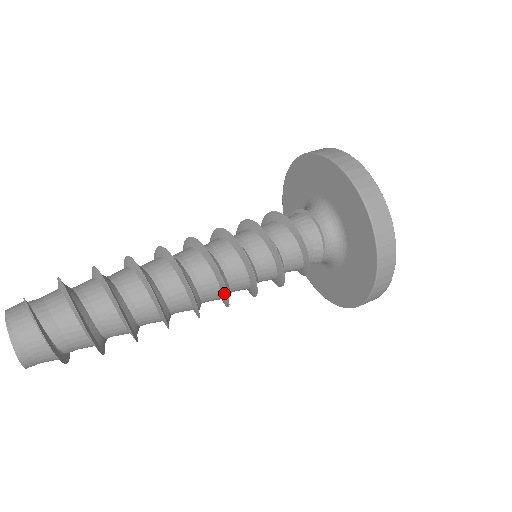
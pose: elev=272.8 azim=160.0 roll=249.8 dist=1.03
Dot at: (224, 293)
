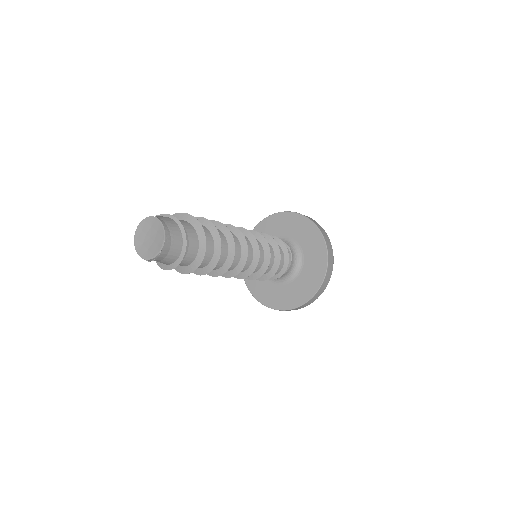
Dot at: (255, 248)
